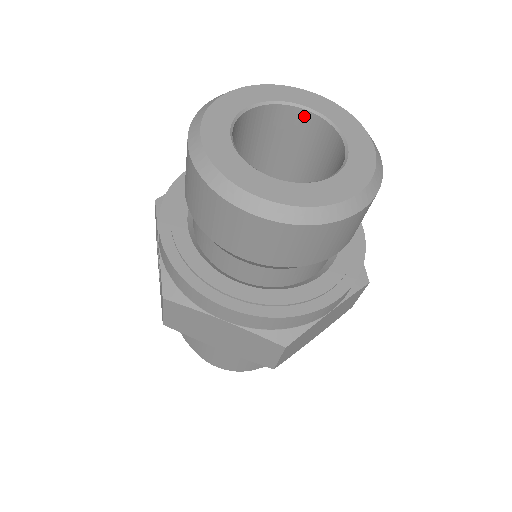
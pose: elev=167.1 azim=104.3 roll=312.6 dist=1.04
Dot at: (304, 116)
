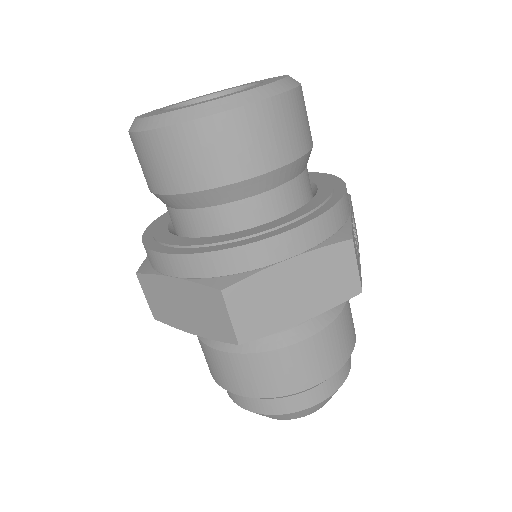
Dot at: occluded
